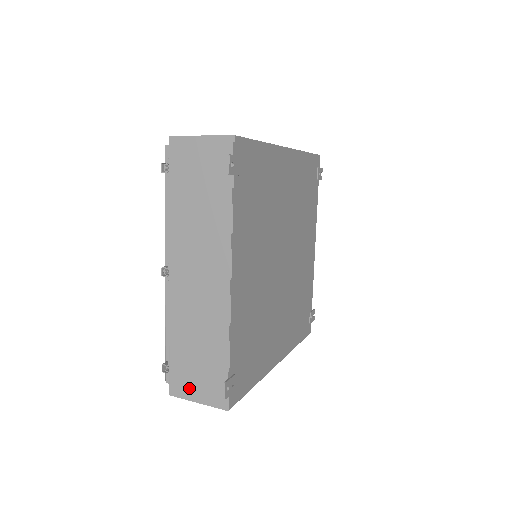
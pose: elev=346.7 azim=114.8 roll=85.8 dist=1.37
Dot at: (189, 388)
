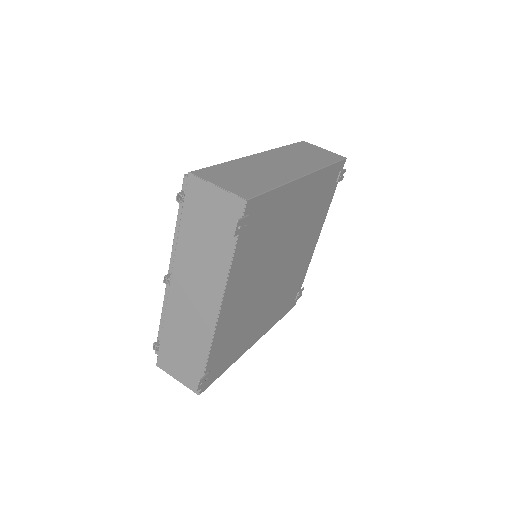
Dot at: (172, 368)
